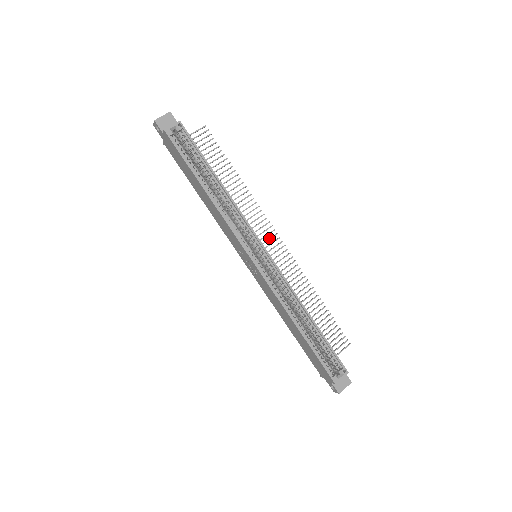
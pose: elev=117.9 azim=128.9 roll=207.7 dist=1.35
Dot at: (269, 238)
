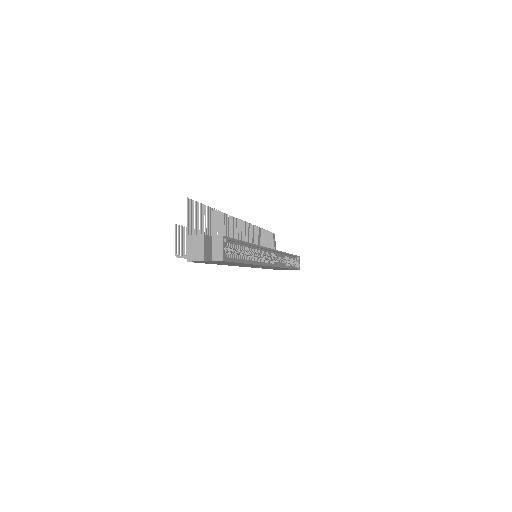
Dot at: (242, 230)
